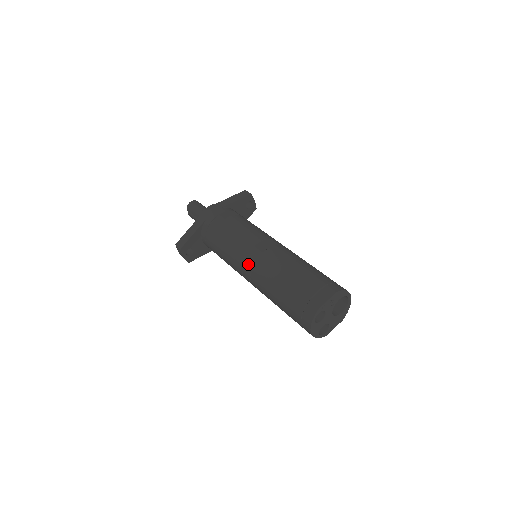
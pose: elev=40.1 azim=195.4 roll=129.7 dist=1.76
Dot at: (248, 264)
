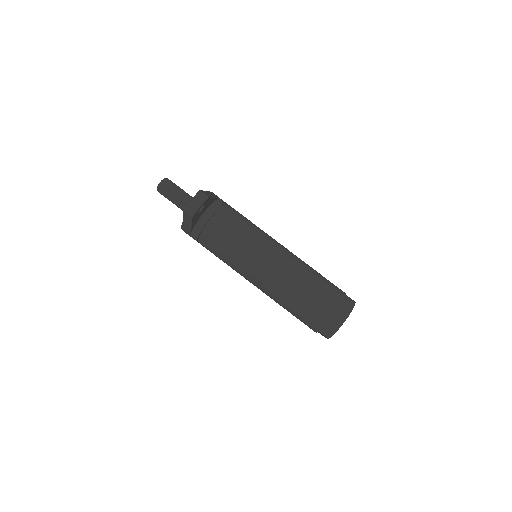
Dot at: (281, 250)
